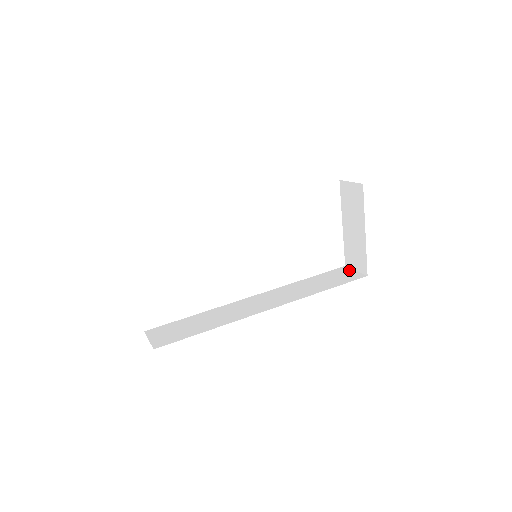
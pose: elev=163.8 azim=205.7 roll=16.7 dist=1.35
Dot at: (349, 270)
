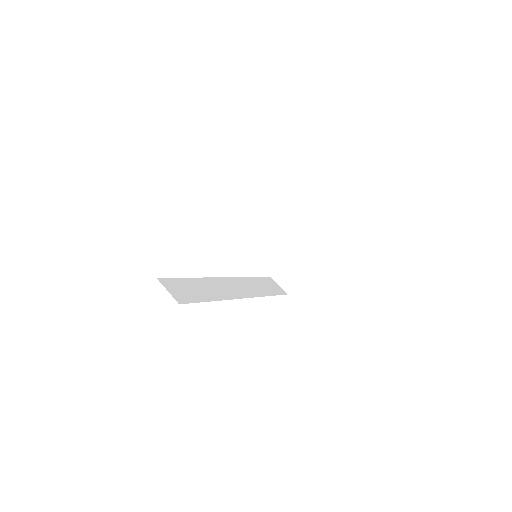
Dot at: (275, 282)
